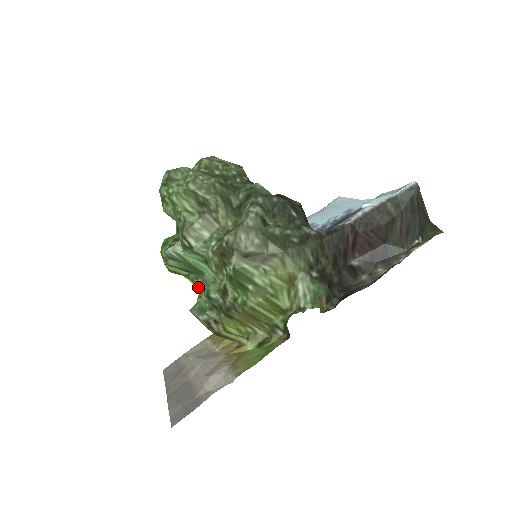
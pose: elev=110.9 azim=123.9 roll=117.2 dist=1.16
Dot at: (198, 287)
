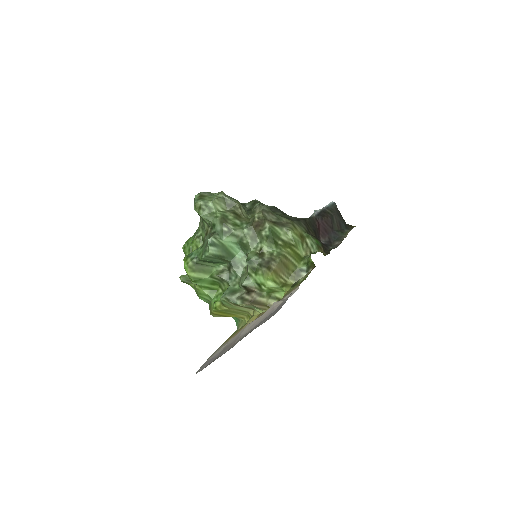
Dot at: (224, 278)
